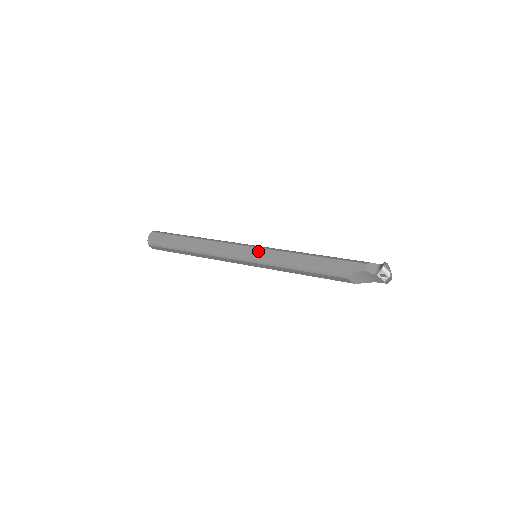
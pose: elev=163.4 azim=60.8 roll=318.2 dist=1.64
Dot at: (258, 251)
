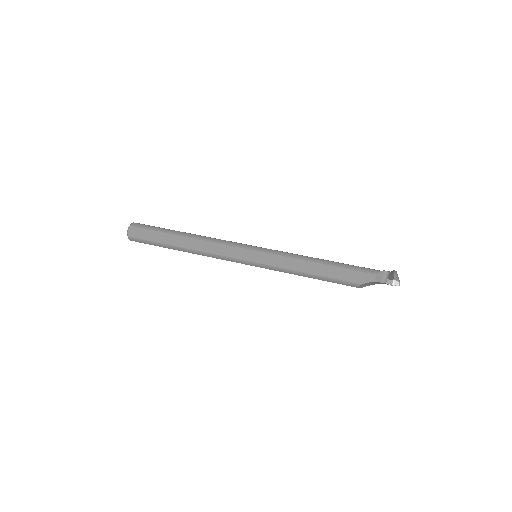
Dot at: (259, 255)
